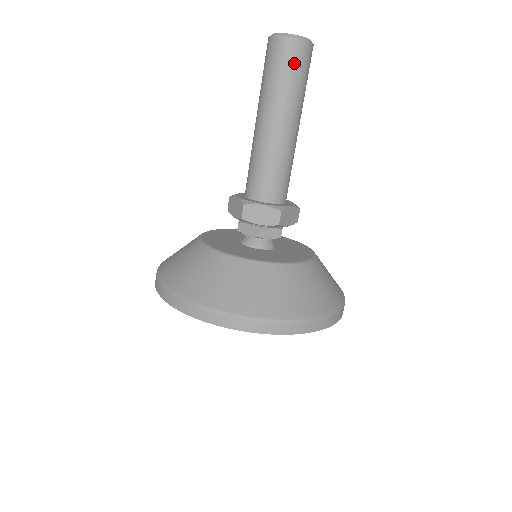
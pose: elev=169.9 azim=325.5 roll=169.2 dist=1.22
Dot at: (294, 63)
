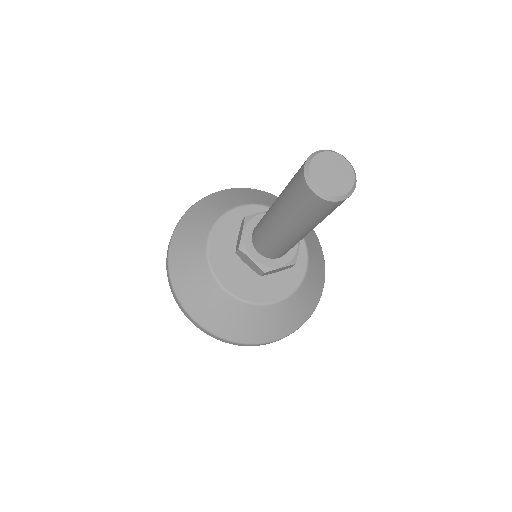
Dot at: occluded
